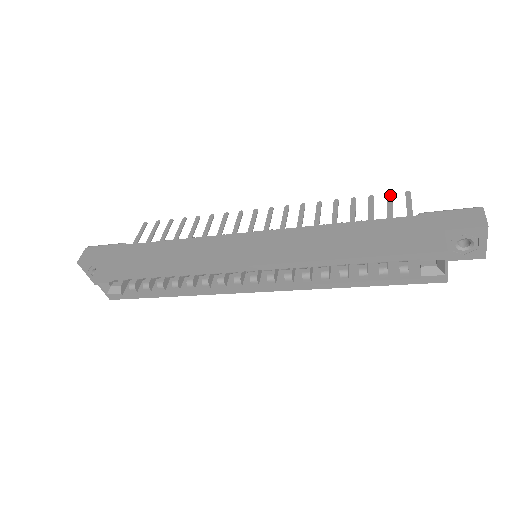
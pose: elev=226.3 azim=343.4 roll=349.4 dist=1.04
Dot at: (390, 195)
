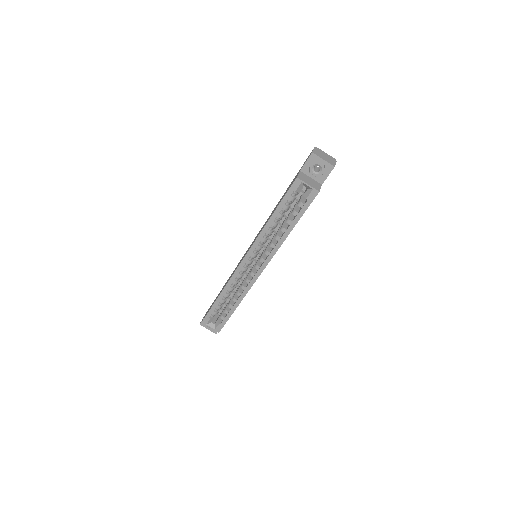
Dot at: occluded
